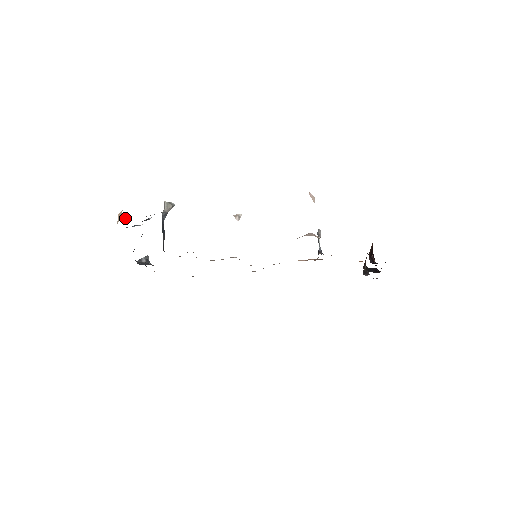
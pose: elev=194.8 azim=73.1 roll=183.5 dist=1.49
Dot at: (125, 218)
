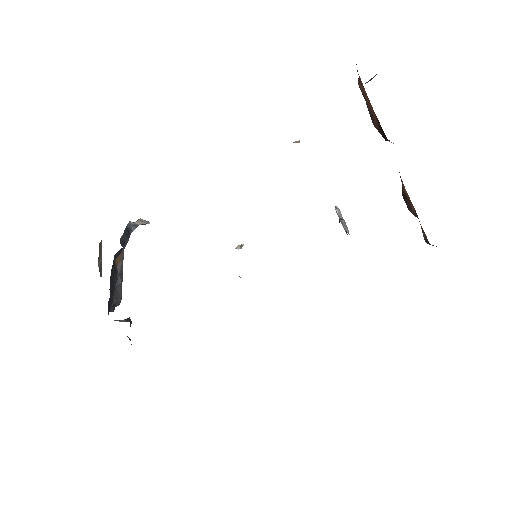
Dot at: (99, 261)
